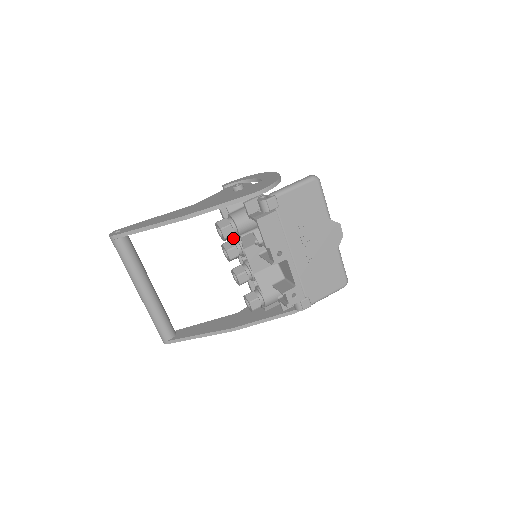
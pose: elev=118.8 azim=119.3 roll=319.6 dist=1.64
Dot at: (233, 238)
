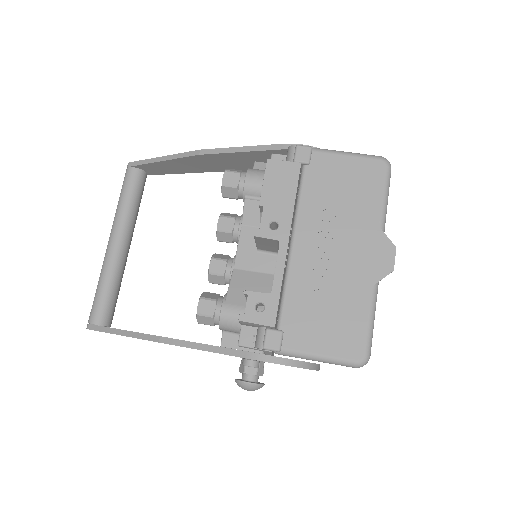
Dot at: occluded
